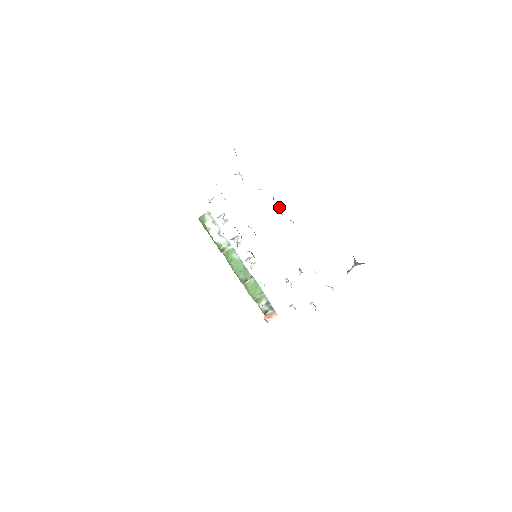
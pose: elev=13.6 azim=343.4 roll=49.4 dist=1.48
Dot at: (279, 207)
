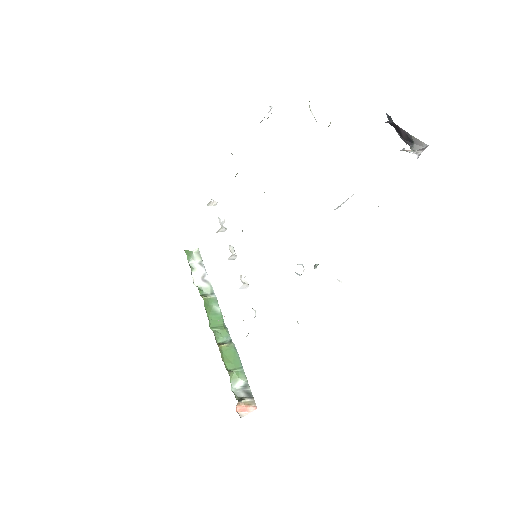
Dot at: occluded
